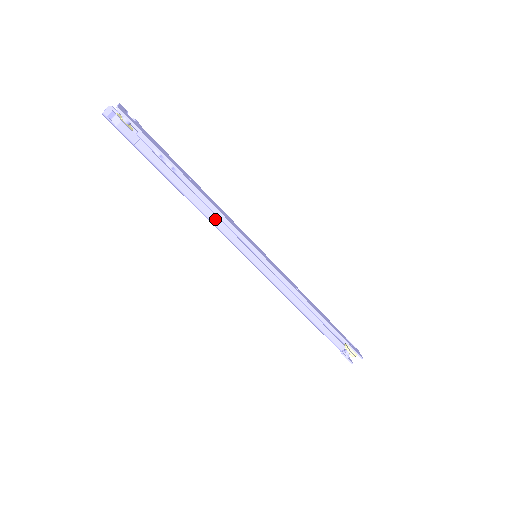
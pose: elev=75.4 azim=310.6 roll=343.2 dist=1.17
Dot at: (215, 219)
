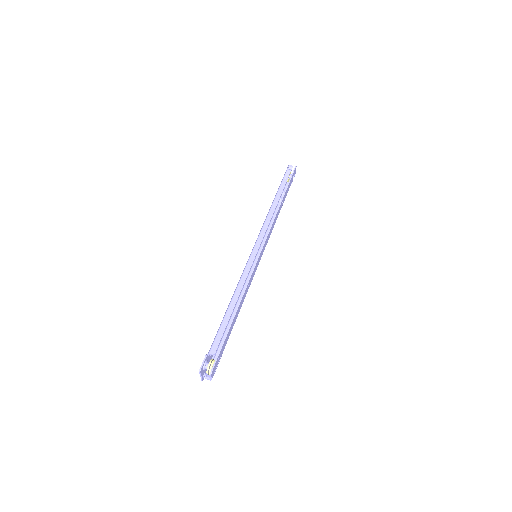
Dot at: (268, 221)
